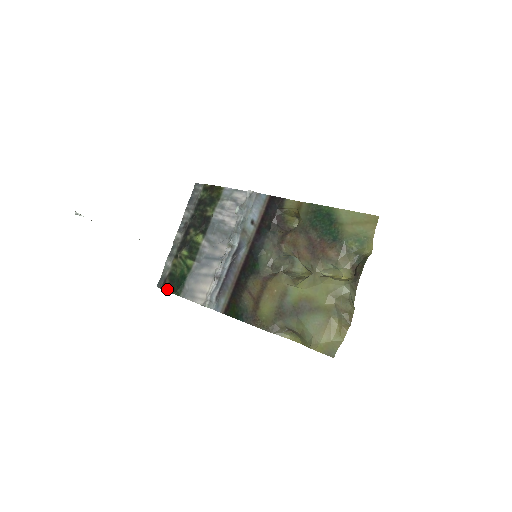
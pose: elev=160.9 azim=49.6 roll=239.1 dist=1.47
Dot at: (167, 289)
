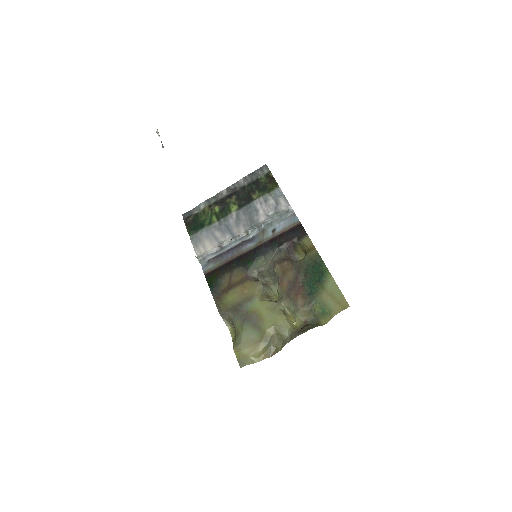
Dot at: (186, 223)
